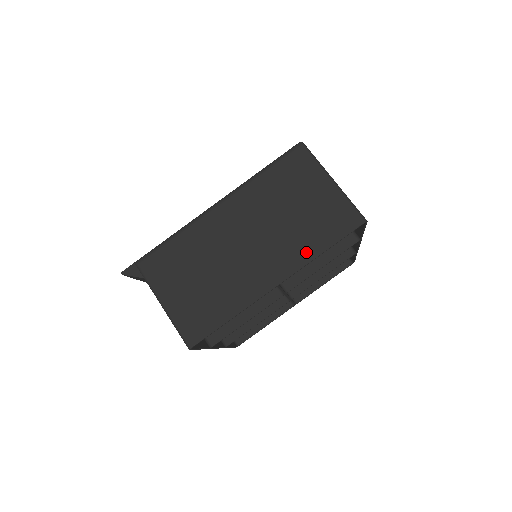
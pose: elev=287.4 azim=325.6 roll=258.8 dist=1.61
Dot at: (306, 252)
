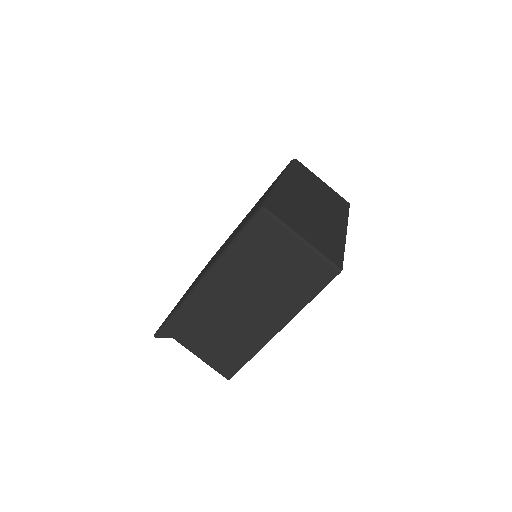
Dot at: (295, 304)
